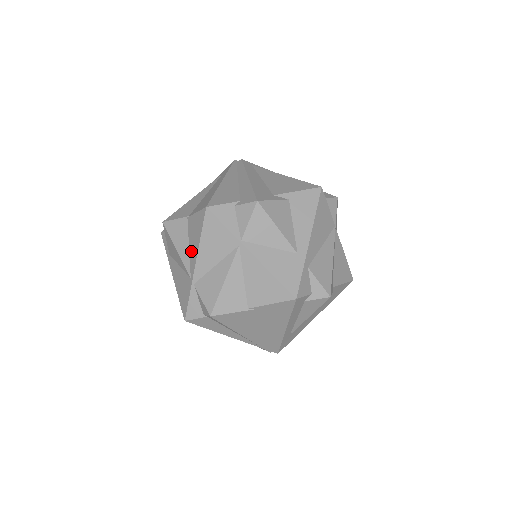
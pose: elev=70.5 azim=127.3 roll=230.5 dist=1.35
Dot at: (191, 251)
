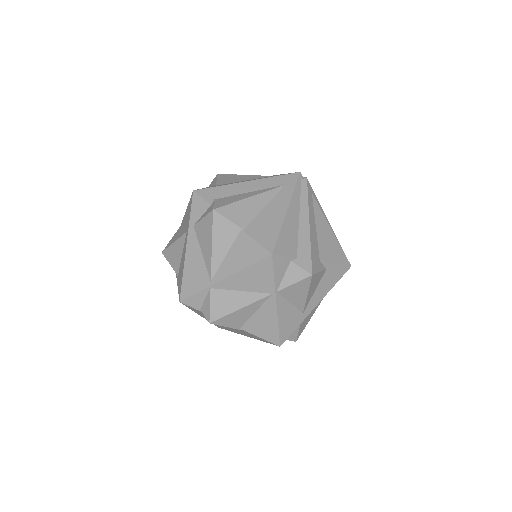
Dot at: (227, 262)
